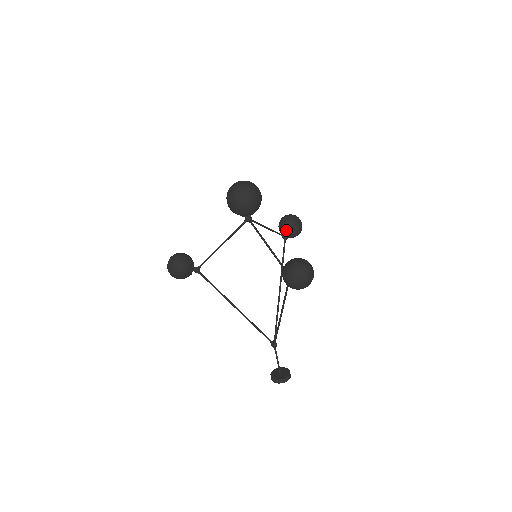
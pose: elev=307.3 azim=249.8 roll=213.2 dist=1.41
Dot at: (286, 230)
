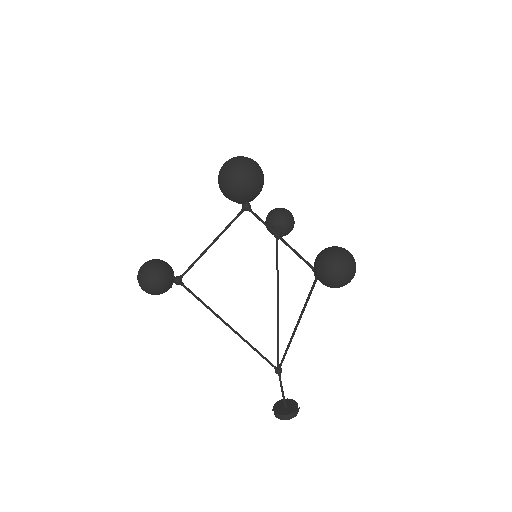
Dot at: (278, 226)
